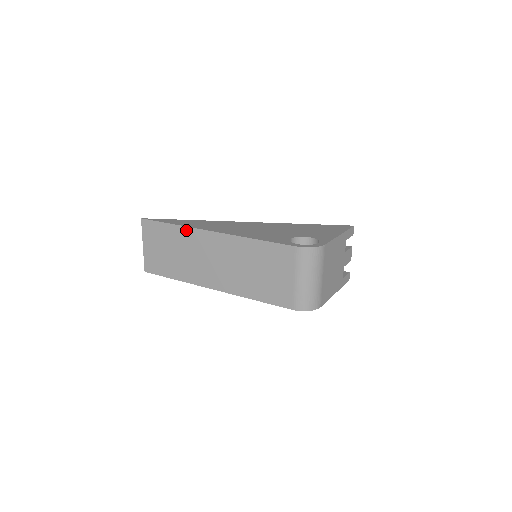
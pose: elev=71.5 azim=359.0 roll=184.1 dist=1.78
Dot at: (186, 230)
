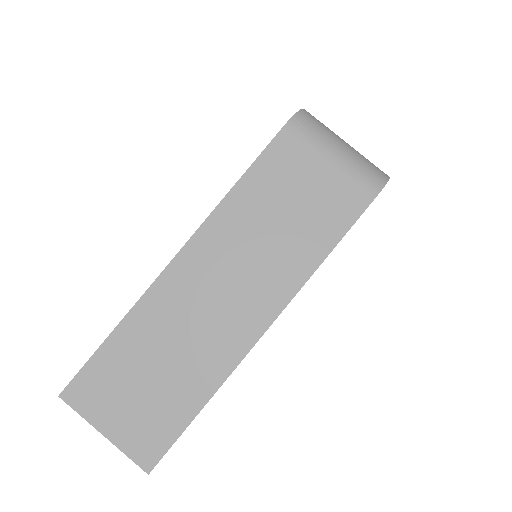
Dot at: (140, 309)
